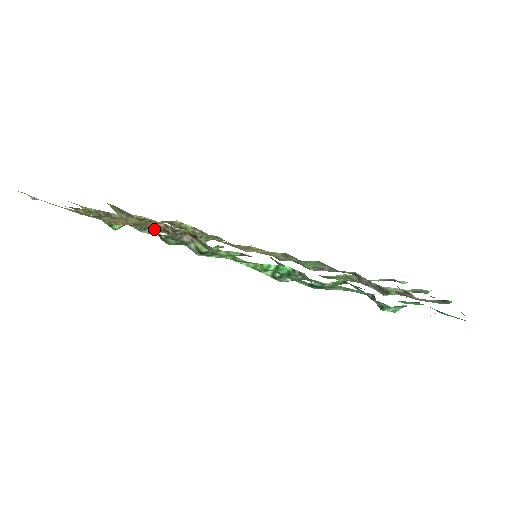
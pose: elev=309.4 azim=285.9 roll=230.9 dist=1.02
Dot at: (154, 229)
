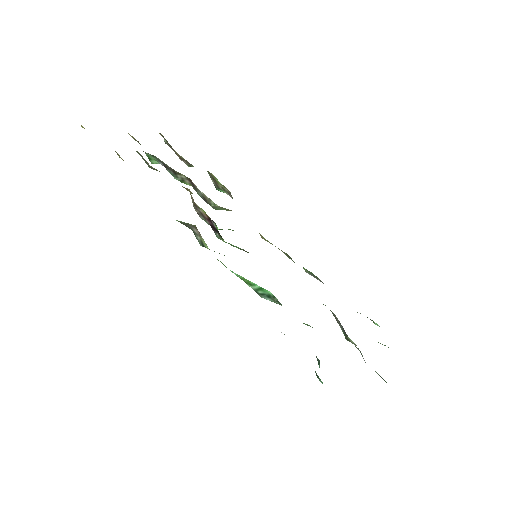
Dot at: (185, 180)
